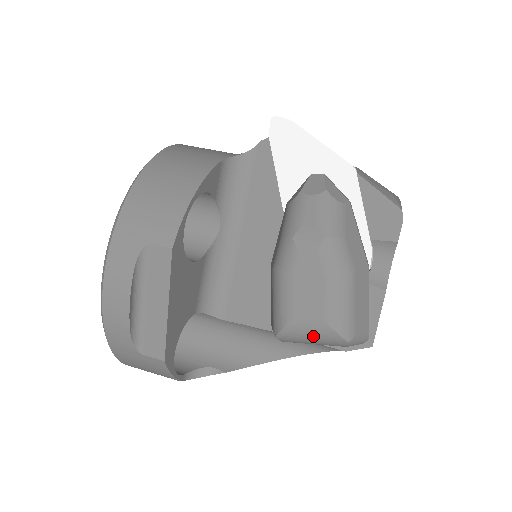
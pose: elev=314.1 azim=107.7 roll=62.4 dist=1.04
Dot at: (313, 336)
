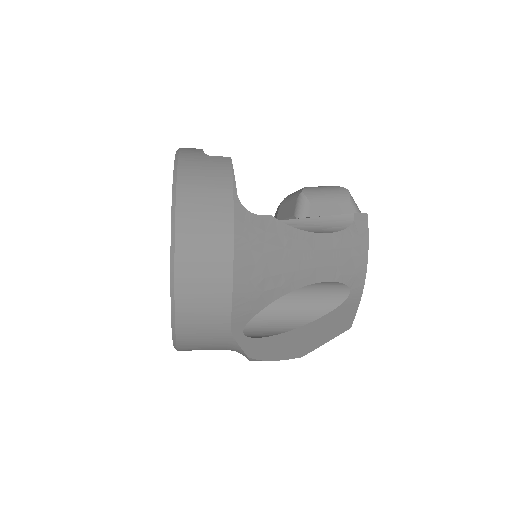
Dot at: (325, 188)
